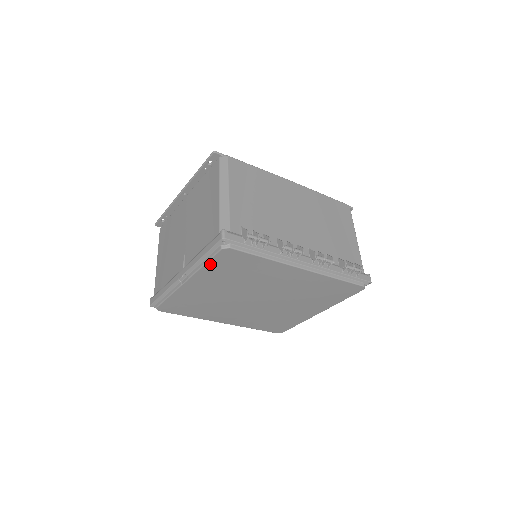
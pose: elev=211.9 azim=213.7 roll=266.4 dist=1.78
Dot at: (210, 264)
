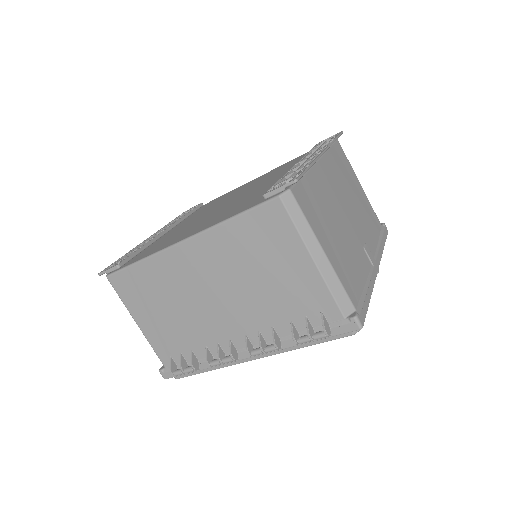
Dot at: occluded
